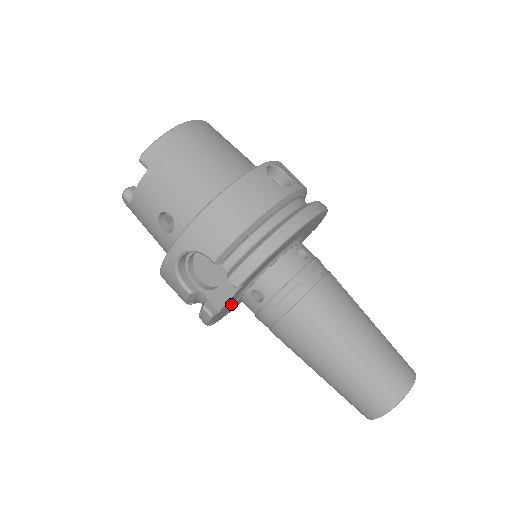
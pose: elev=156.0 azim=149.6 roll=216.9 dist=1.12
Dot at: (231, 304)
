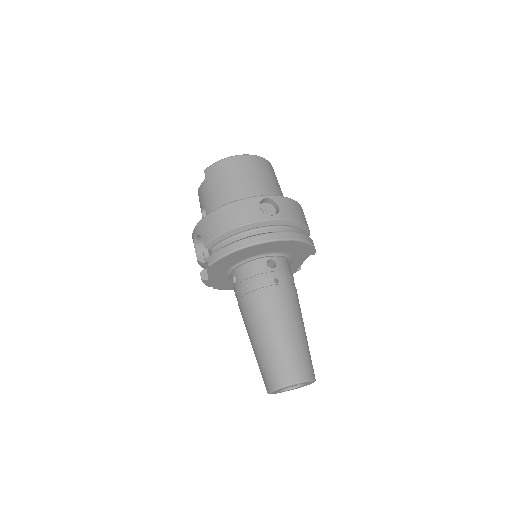
Dot at: (228, 280)
